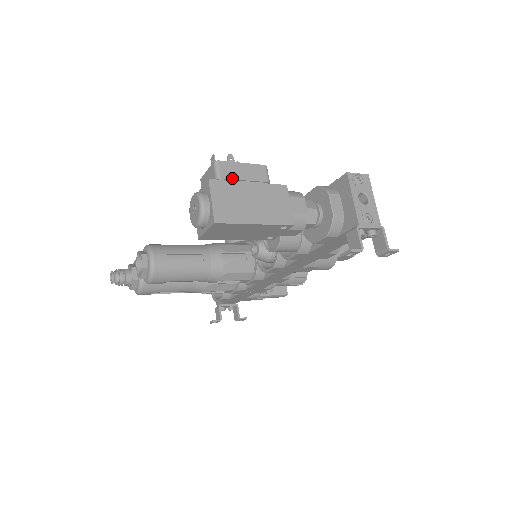
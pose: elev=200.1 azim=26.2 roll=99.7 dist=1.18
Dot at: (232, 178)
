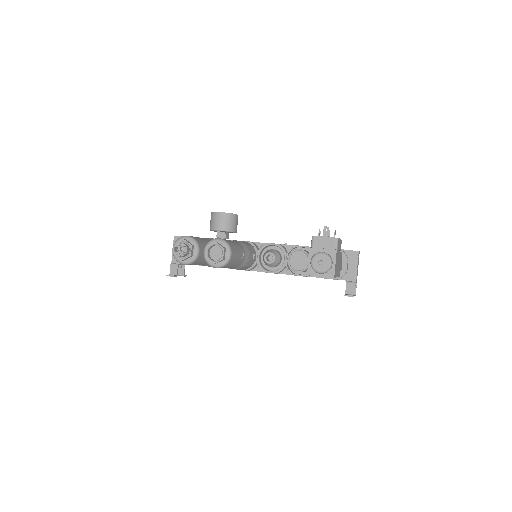
Dot at: (338, 249)
